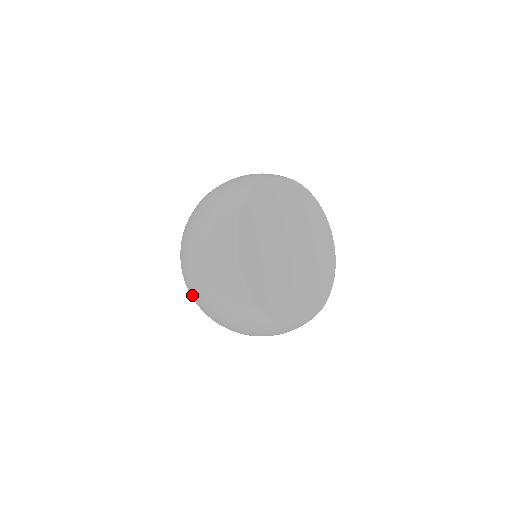
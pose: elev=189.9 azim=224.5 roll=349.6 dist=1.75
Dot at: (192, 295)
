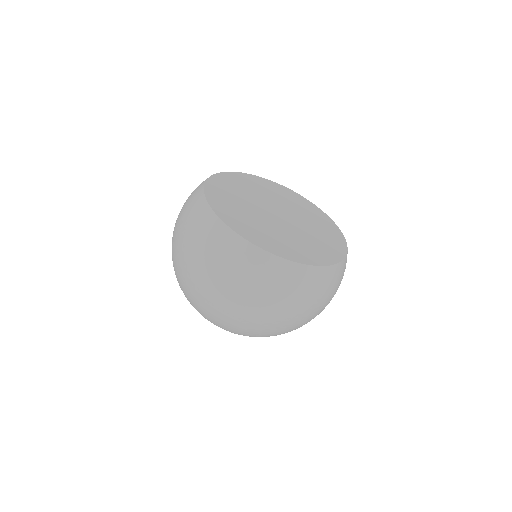
Dot at: occluded
